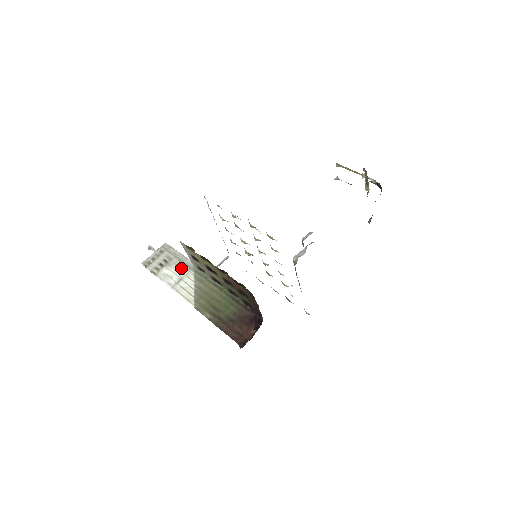
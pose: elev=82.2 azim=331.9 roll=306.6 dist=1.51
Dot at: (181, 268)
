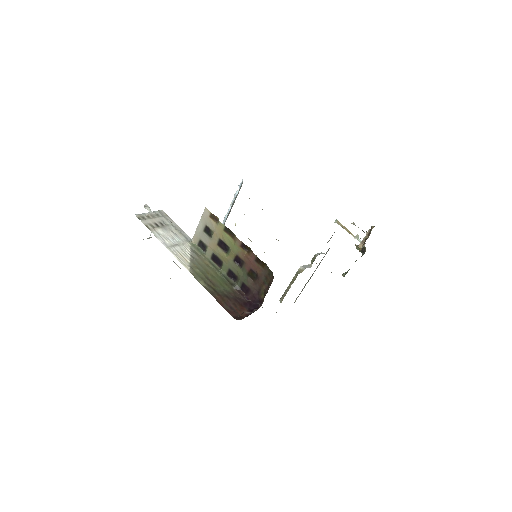
Dot at: (177, 236)
